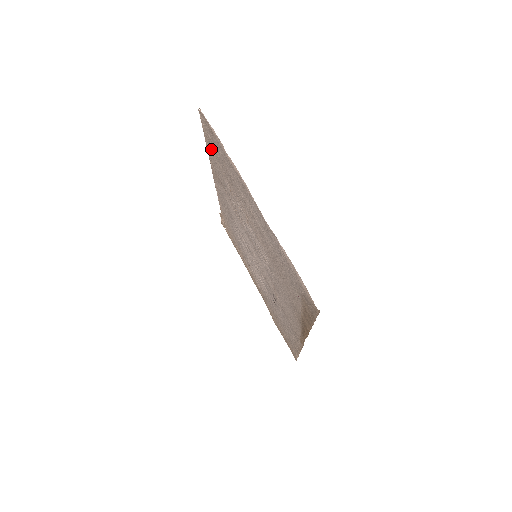
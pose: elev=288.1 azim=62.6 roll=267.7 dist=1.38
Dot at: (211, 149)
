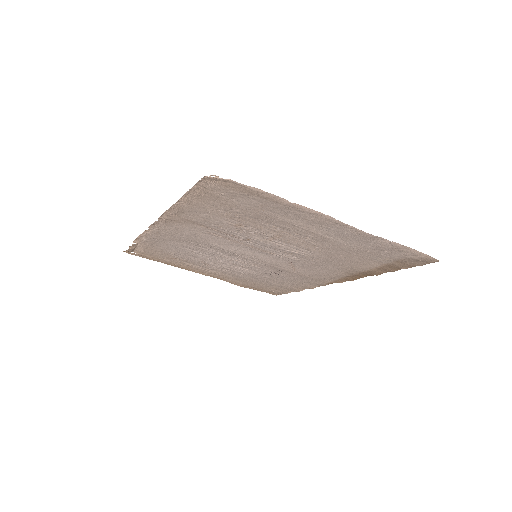
Dot at: (202, 203)
